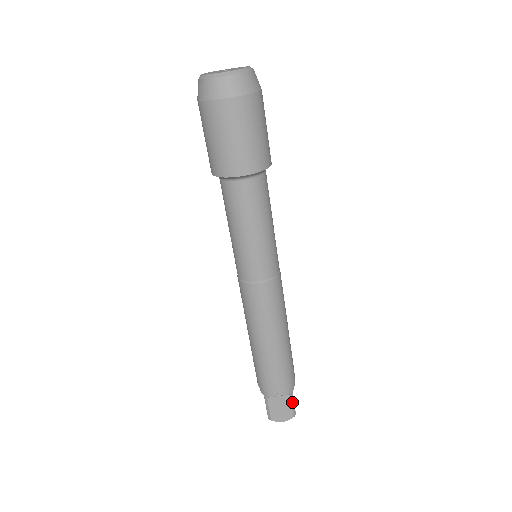
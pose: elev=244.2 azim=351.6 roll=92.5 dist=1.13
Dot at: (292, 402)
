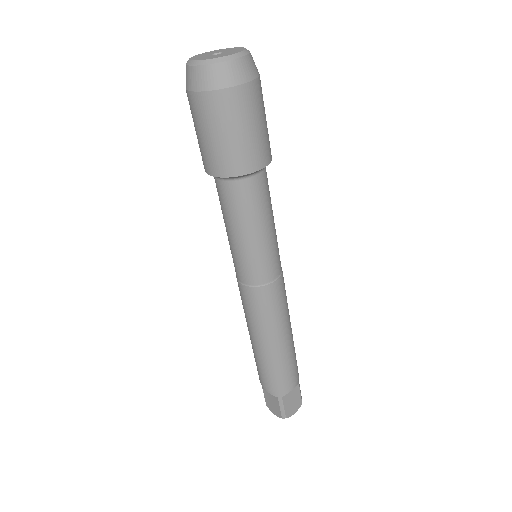
Dot at: (300, 390)
